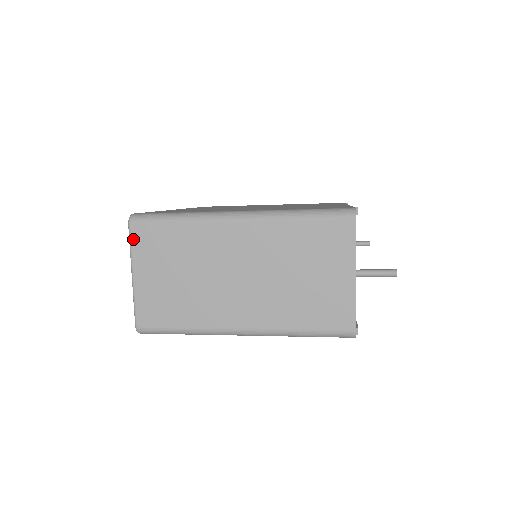
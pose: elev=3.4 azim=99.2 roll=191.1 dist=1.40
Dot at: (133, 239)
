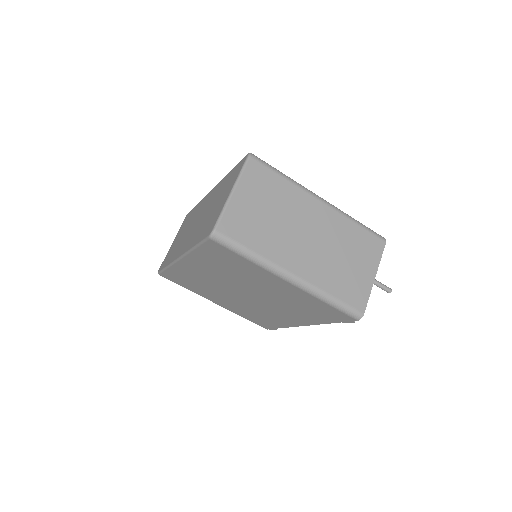
Dot at: (247, 167)
